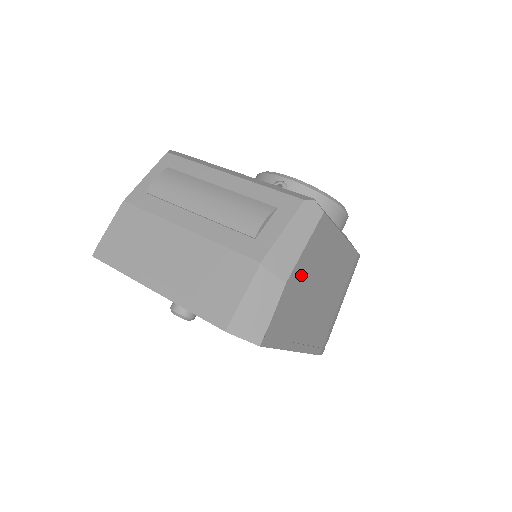
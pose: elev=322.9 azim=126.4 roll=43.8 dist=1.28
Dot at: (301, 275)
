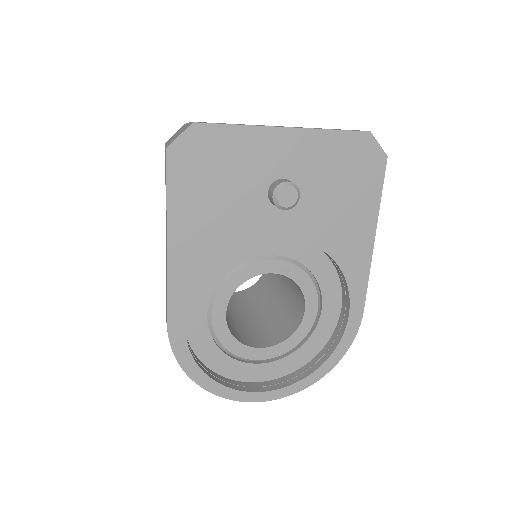
Dot at: occluded
